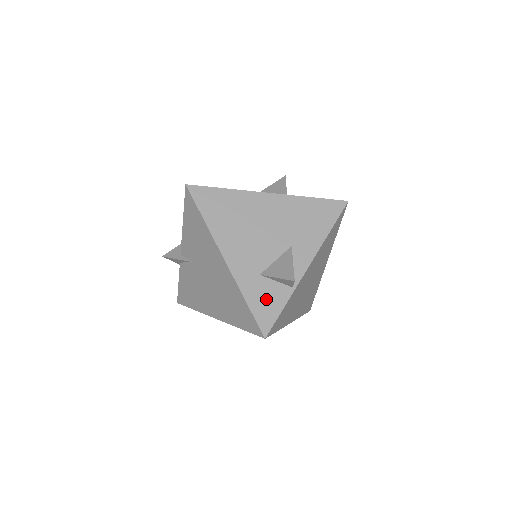
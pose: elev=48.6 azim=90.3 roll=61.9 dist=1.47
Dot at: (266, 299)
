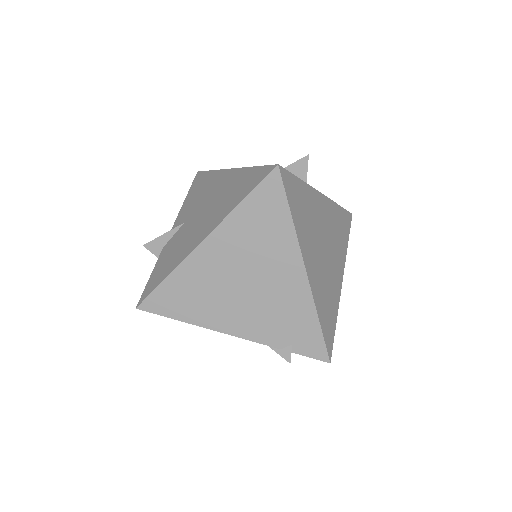
Dot at: occluded
